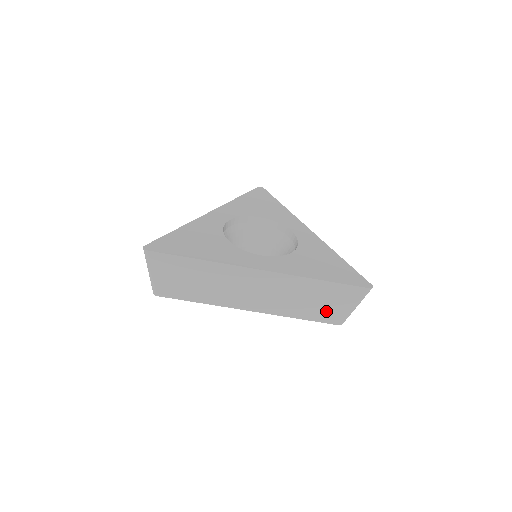
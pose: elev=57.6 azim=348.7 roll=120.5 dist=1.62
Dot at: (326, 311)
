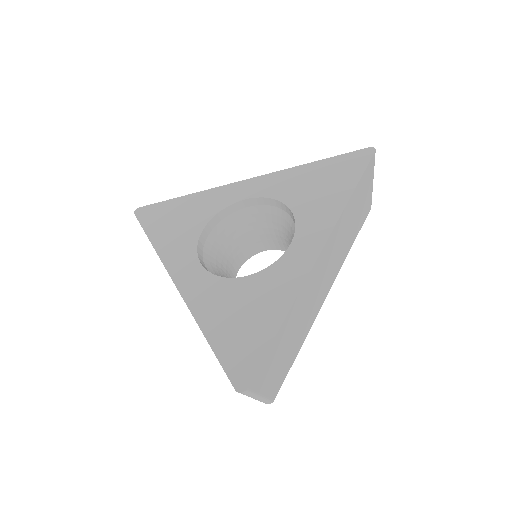
Dot at: occluded
